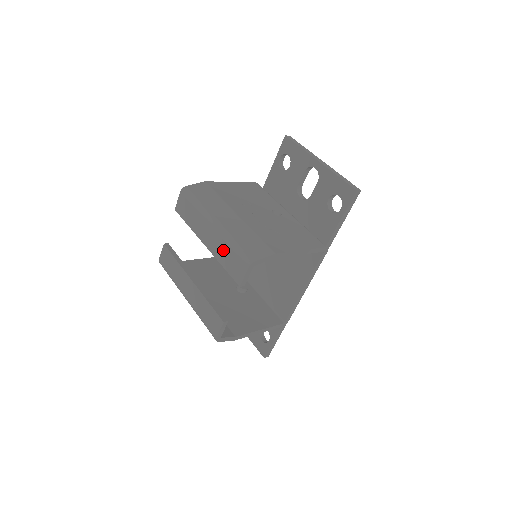
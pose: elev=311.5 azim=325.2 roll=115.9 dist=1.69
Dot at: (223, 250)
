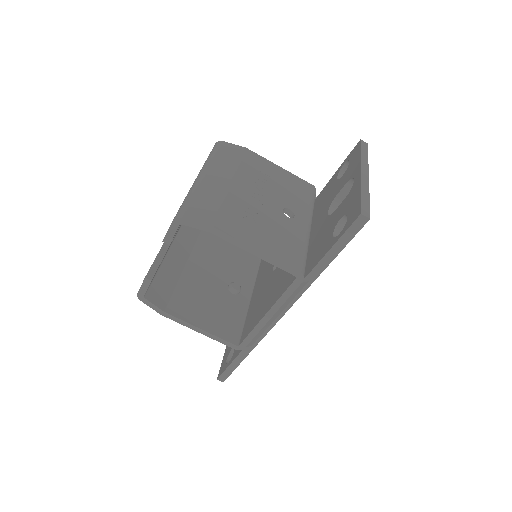
Dot at: occluded
